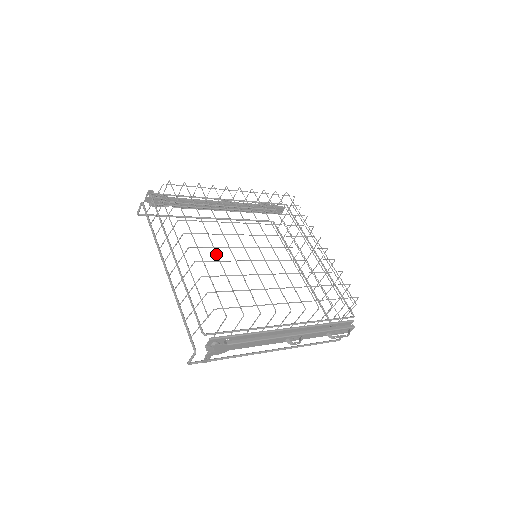
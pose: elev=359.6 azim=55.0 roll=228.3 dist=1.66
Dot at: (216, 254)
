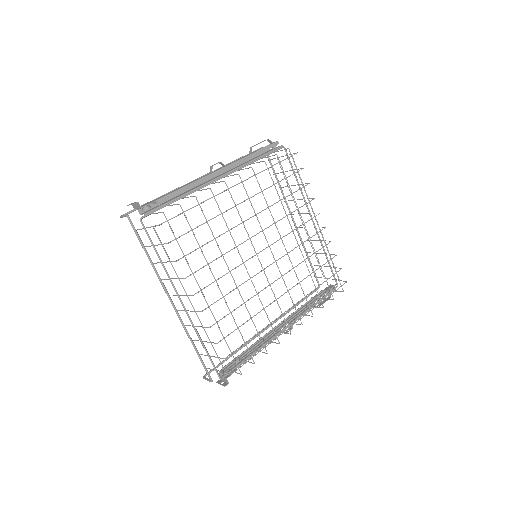
Dot at: (226, 304)
